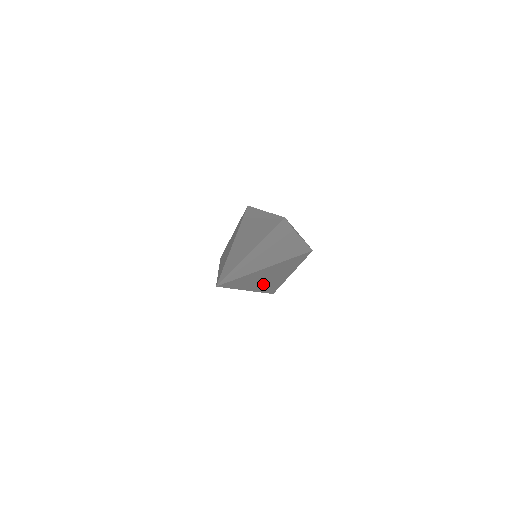
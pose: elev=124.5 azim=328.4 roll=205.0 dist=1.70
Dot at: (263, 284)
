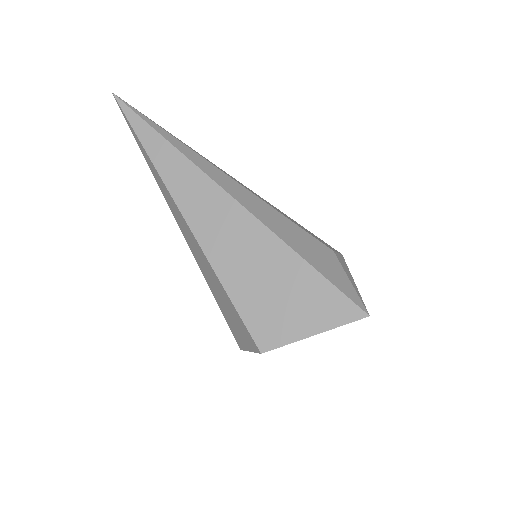
Dot at: (211, 235)
